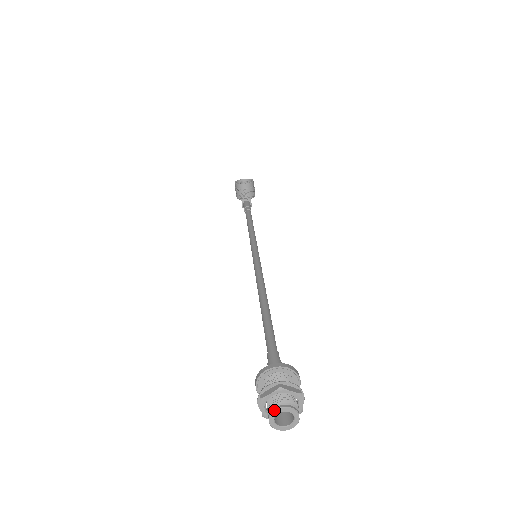
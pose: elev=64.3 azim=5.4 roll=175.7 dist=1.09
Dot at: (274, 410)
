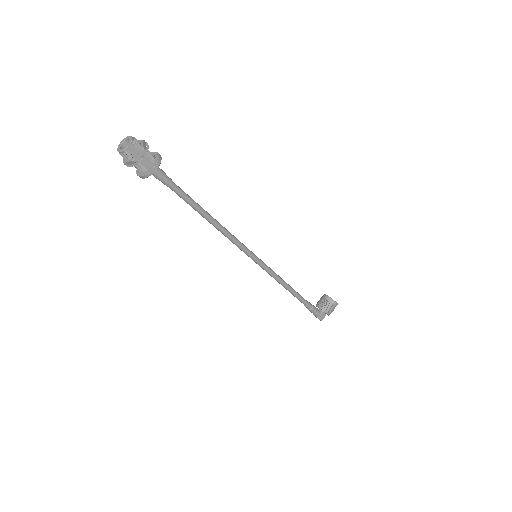
Dot at: (128, 136)
